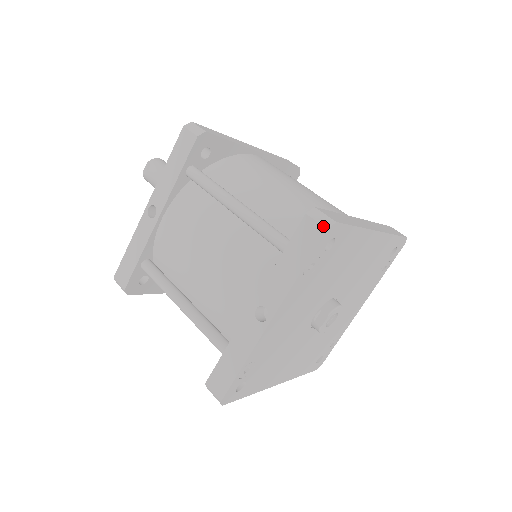
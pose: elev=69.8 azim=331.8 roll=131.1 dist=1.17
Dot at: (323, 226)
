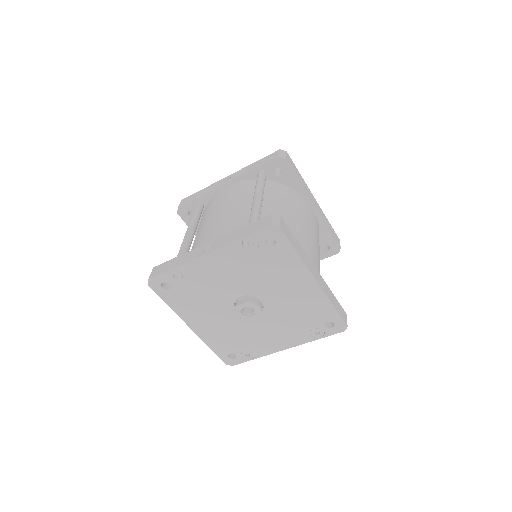
Dot at: (271, 223)
